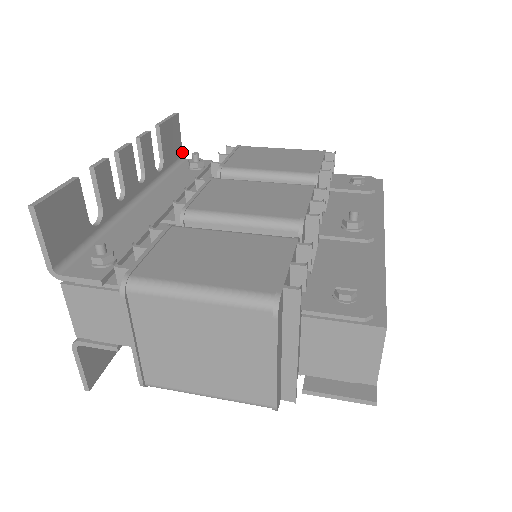
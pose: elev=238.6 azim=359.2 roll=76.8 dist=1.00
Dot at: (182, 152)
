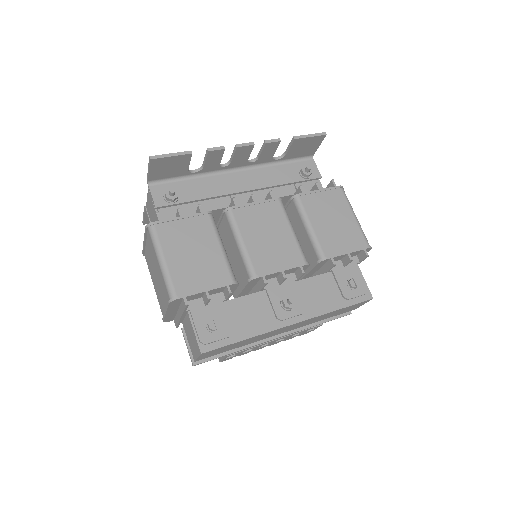
Dot at: (314, 153)
